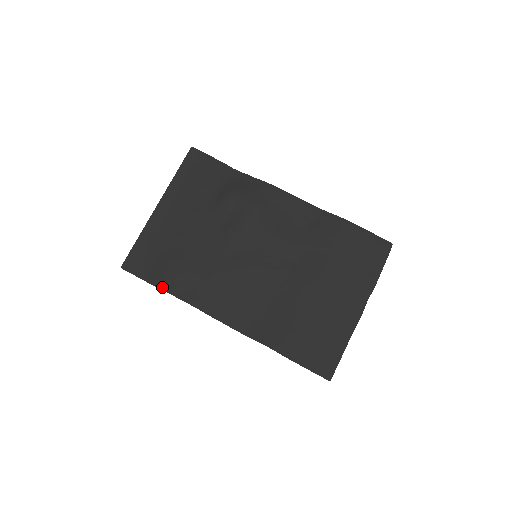
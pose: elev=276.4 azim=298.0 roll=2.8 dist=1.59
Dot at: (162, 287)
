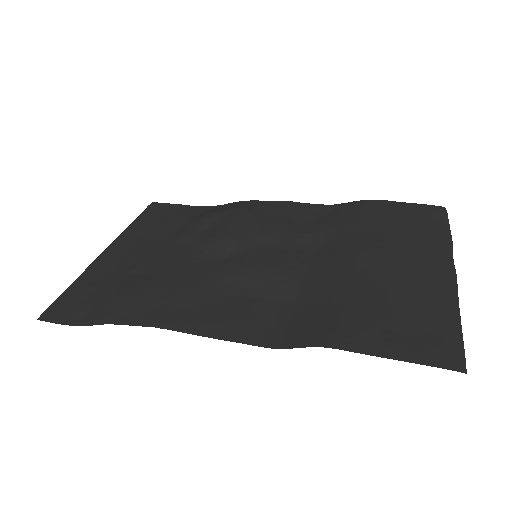
Dot at: (105, 321)
